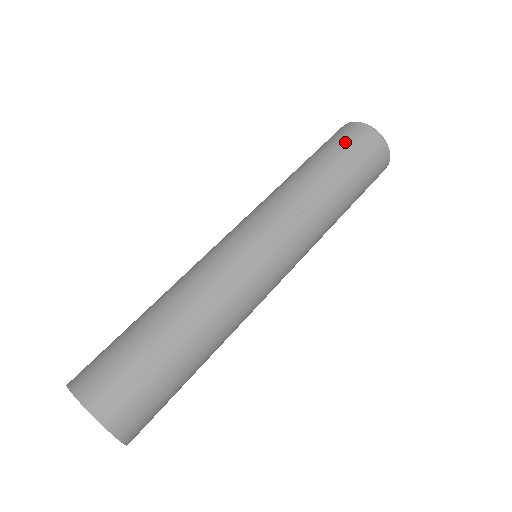
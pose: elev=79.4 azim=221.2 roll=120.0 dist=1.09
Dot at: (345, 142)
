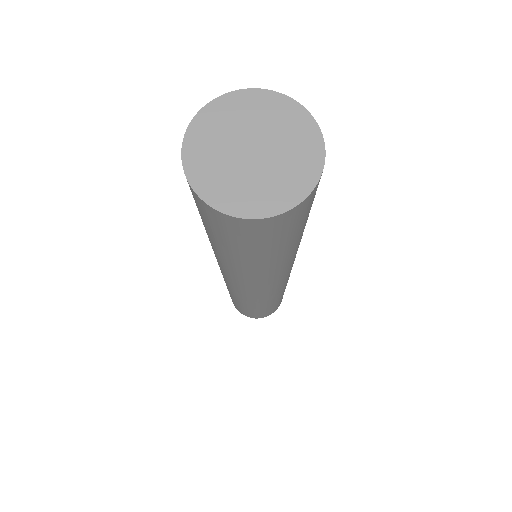
Dot at: occluded
